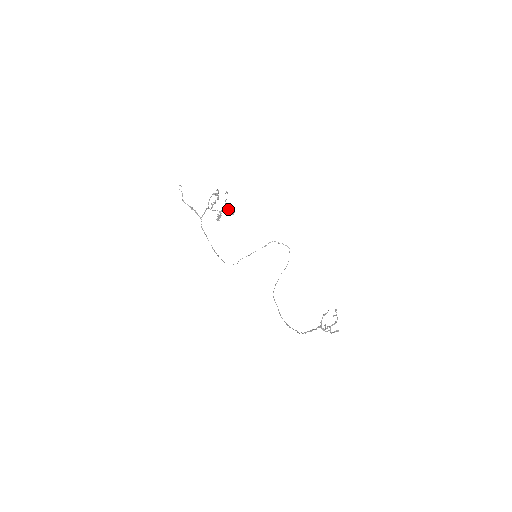
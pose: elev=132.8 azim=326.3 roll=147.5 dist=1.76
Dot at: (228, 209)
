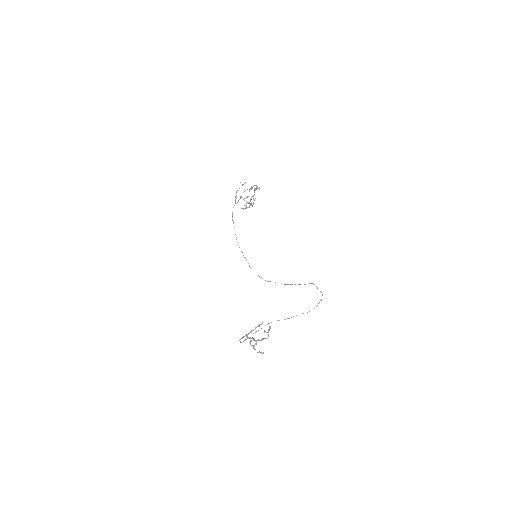
Dot at: (253, 202)
